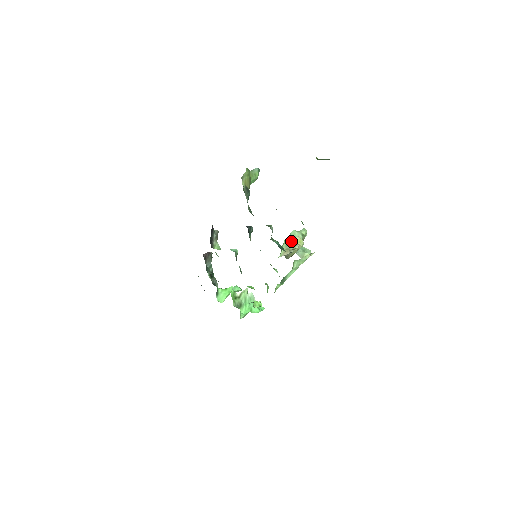
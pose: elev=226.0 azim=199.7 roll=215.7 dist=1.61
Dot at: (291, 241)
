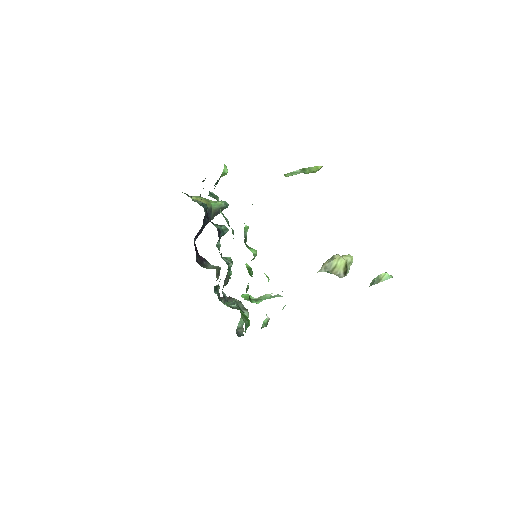
Dot at: occluded
